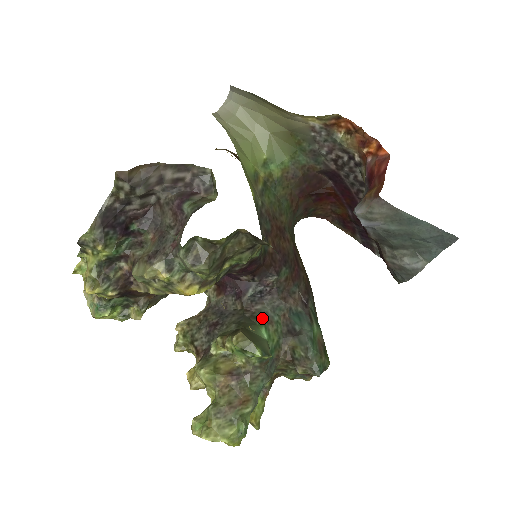
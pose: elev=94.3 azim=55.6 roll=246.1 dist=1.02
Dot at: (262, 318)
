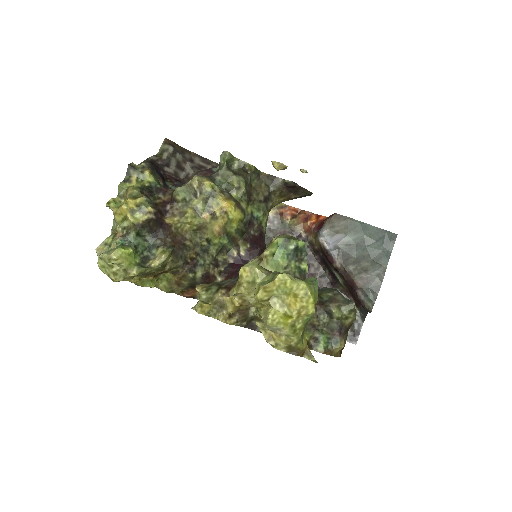
Dot at: occluded
